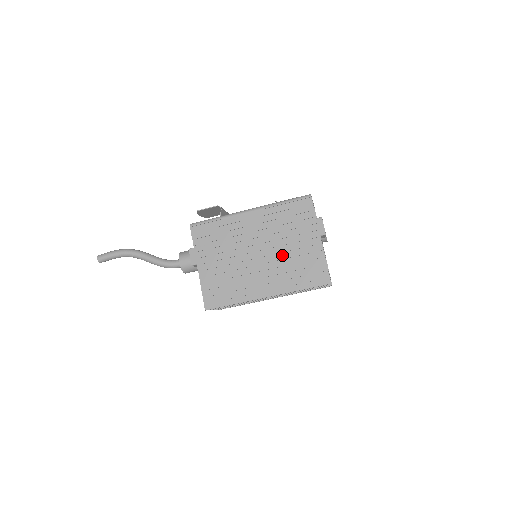
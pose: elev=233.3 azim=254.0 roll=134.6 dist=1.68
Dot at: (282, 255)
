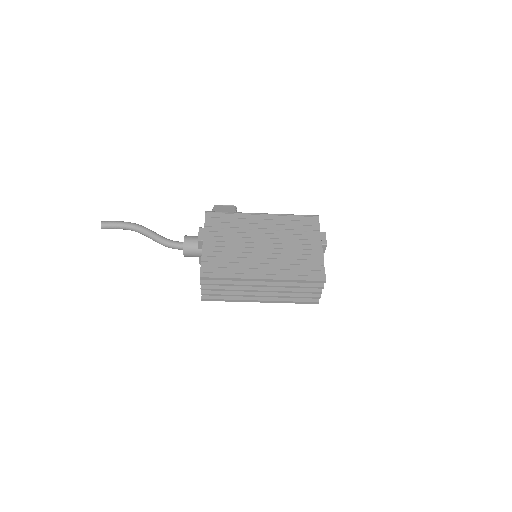
Dot at: (285, 250)
